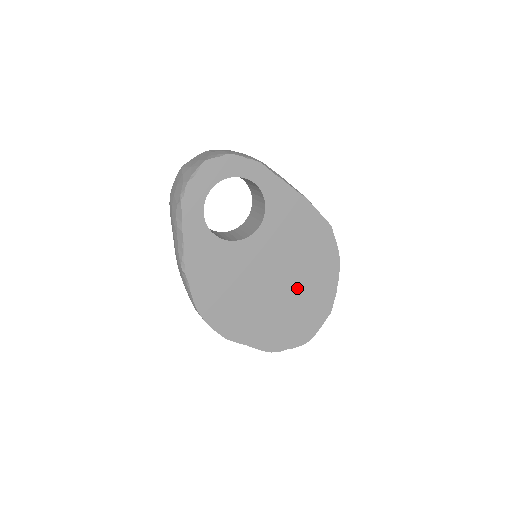
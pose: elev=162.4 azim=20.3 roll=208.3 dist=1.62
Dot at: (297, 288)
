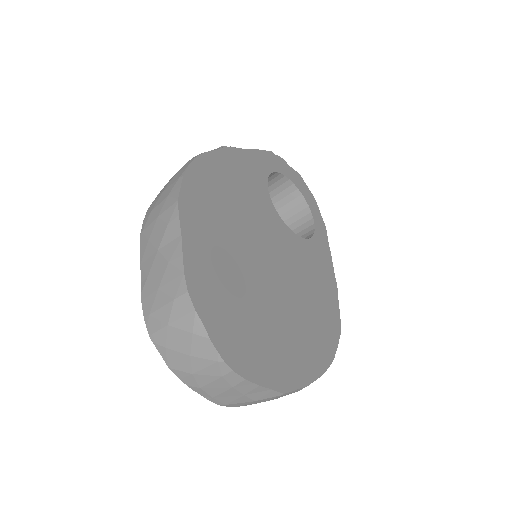
Dot at: (279, 308)
